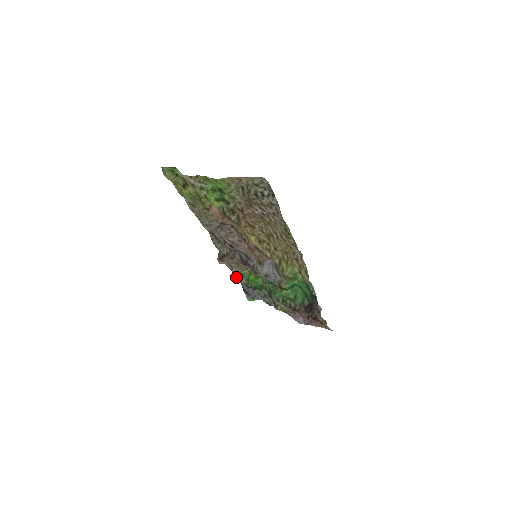
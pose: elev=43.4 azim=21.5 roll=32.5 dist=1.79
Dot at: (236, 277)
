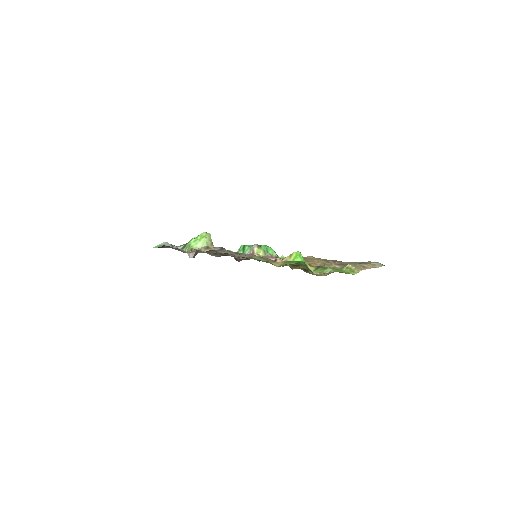
Dot at: occluded
